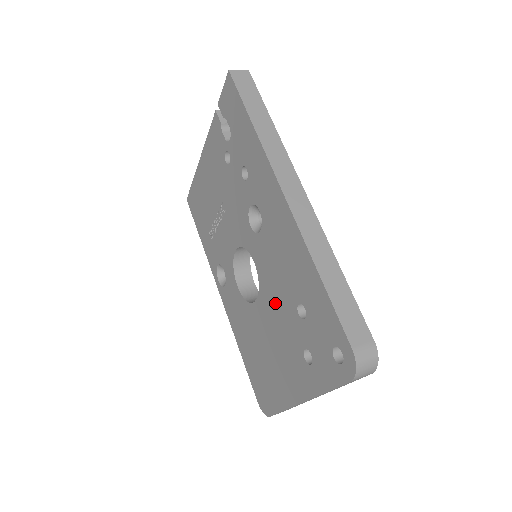
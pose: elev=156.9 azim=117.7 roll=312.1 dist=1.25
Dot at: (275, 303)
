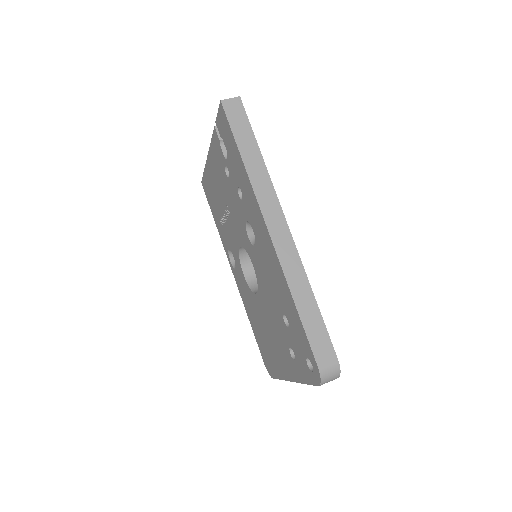
Dot at: (269, 304)
